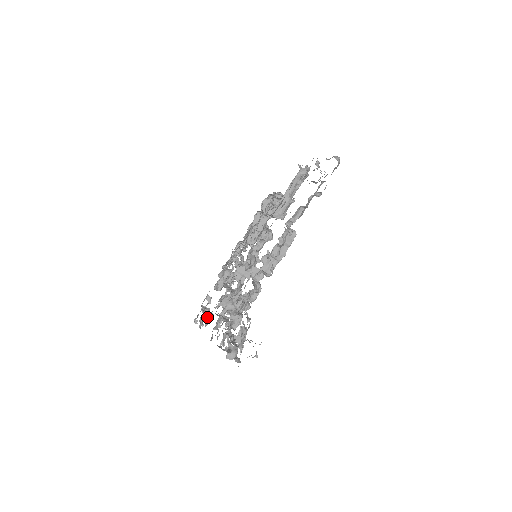
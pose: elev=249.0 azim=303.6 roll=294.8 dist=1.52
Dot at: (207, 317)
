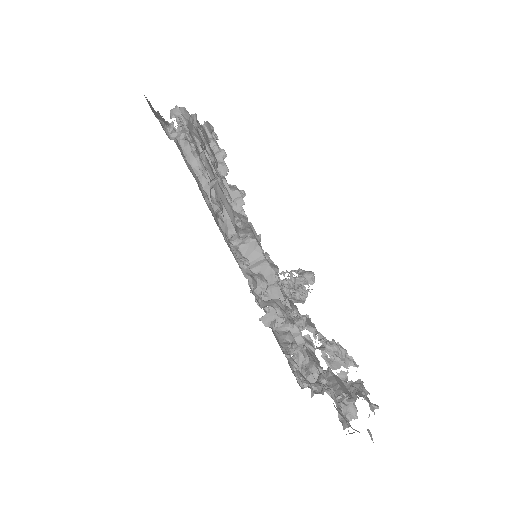
Dot at: occluded
